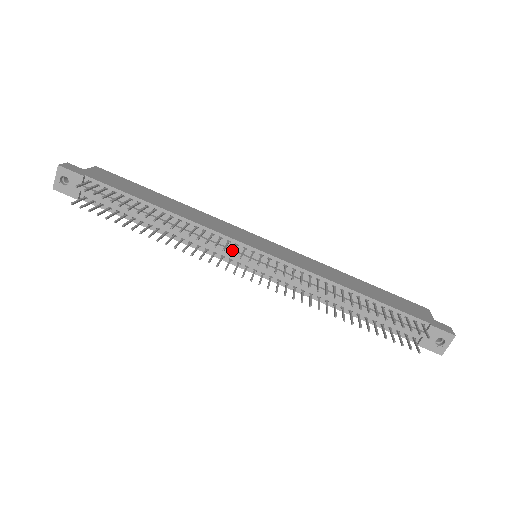
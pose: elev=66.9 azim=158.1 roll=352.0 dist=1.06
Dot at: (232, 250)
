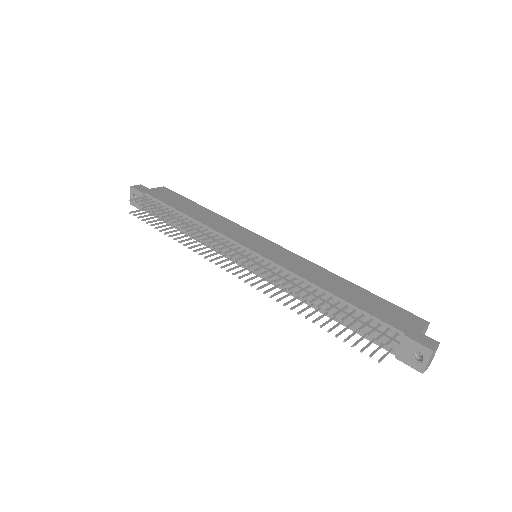
Dot at: (230, 249)
